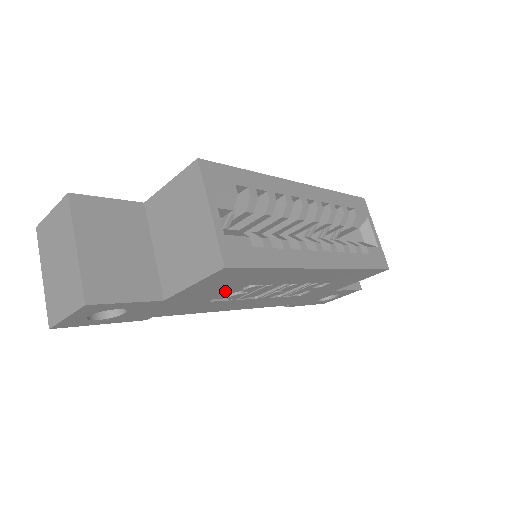
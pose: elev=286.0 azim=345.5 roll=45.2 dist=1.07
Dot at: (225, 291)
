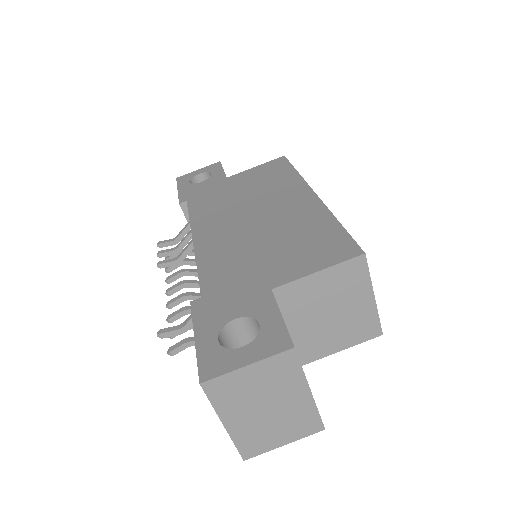
Dot at: occluded
